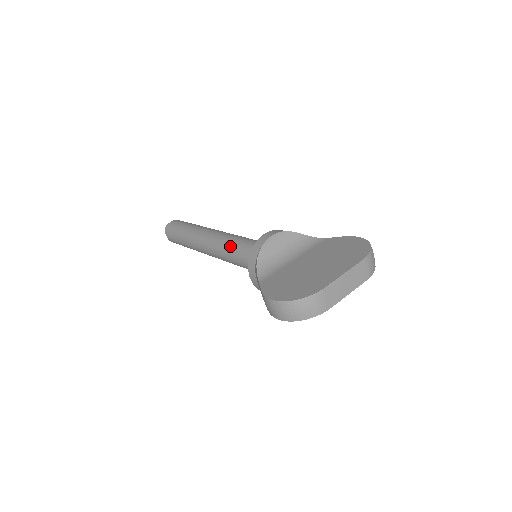
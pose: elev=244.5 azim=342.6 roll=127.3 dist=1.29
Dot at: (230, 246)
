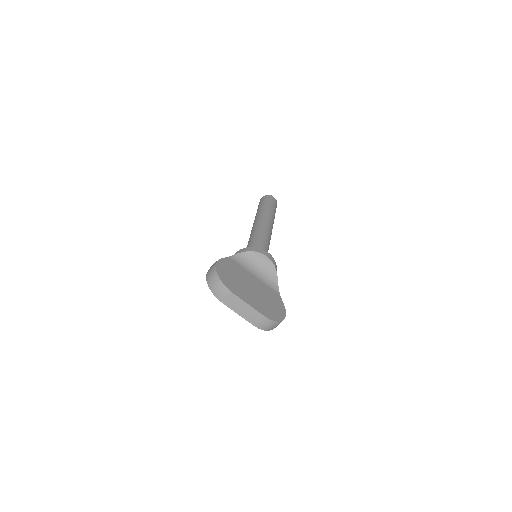
Dot at: (258, 237)
